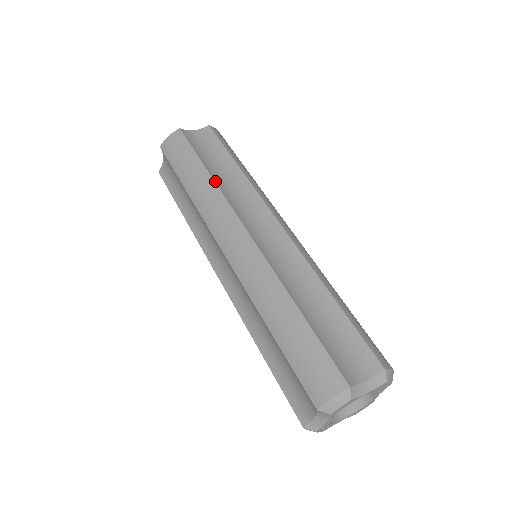
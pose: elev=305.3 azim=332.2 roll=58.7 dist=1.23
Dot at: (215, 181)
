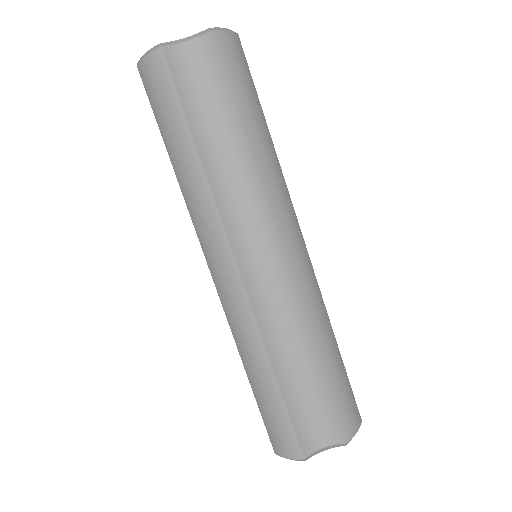
Dot at: (207, 174)
